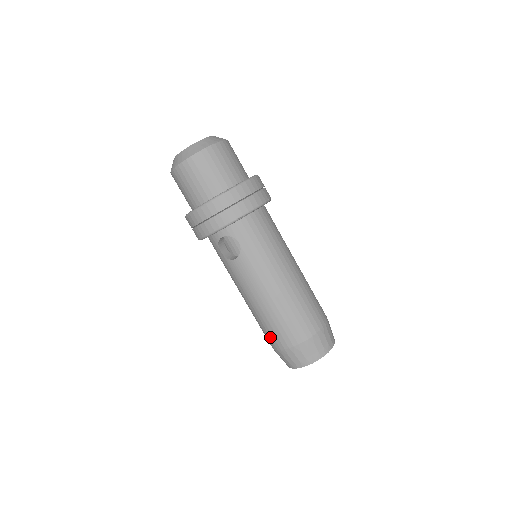
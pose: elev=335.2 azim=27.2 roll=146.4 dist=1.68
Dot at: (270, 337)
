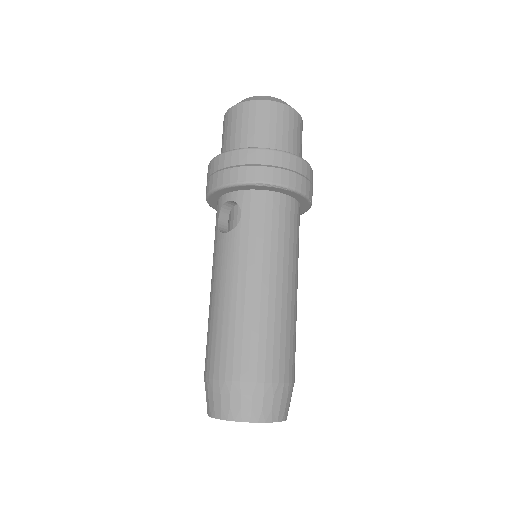
Dot at: (208, 355)
